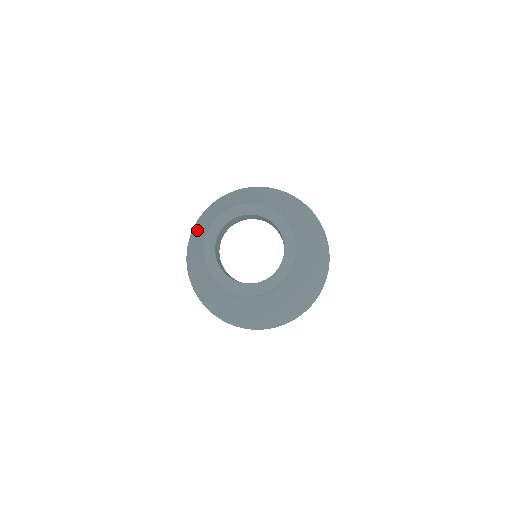
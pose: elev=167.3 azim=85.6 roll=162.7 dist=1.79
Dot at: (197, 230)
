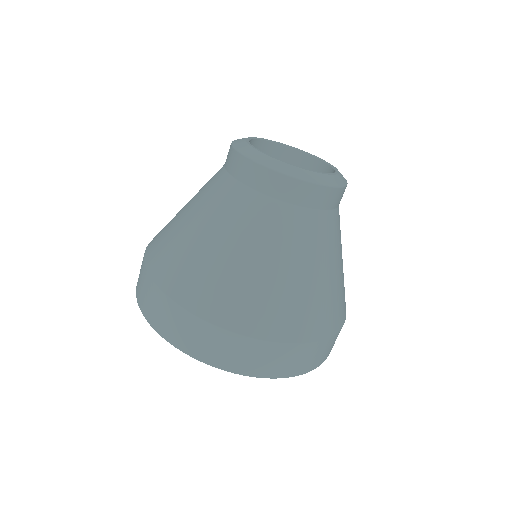
Dot at: occluded
